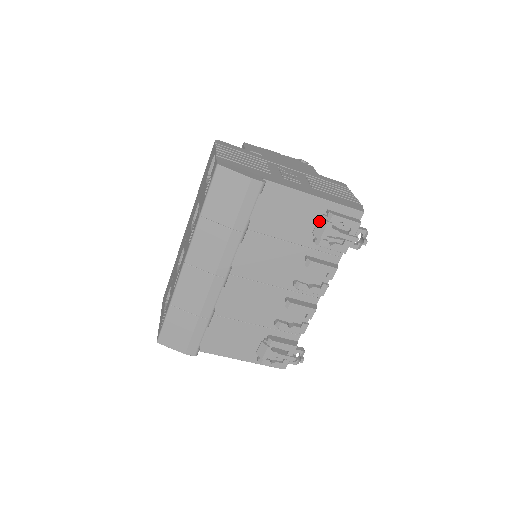
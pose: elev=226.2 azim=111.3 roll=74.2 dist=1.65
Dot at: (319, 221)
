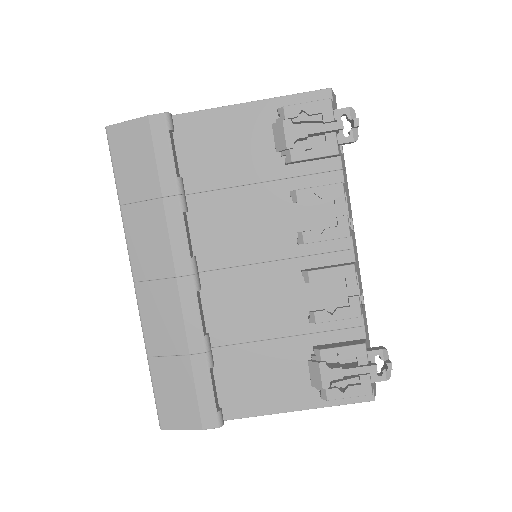
Dot at: (273, 130)
